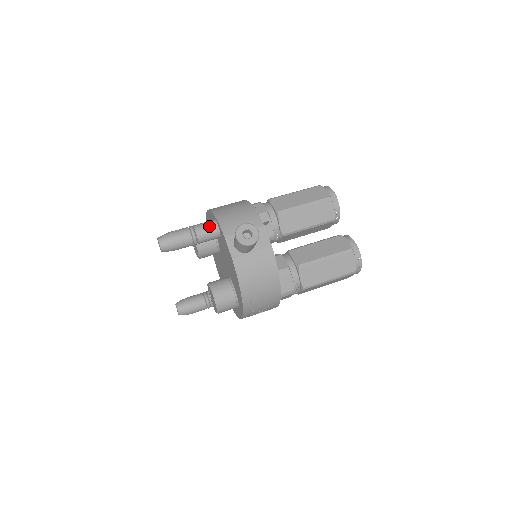
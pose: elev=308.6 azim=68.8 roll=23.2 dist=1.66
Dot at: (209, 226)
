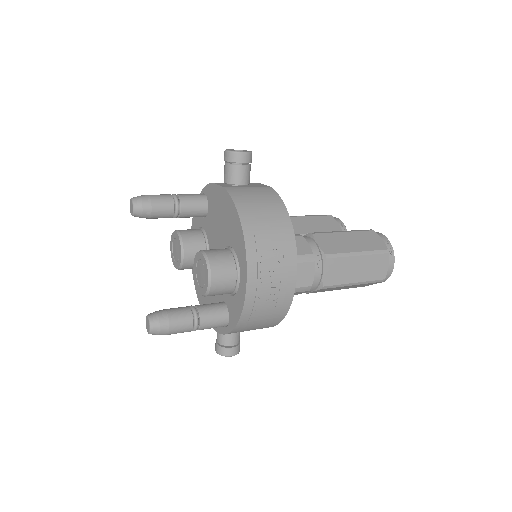
Dot at: (194, 194)
